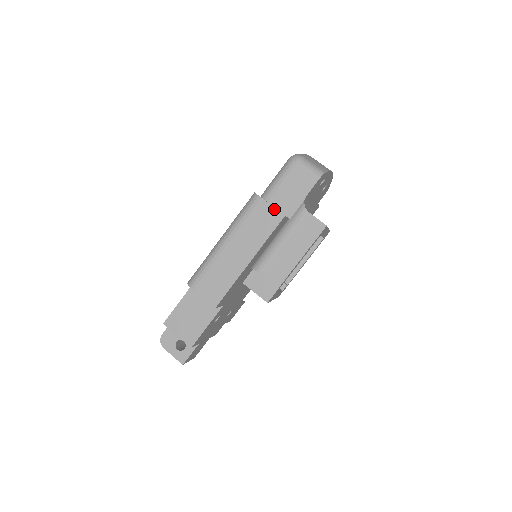
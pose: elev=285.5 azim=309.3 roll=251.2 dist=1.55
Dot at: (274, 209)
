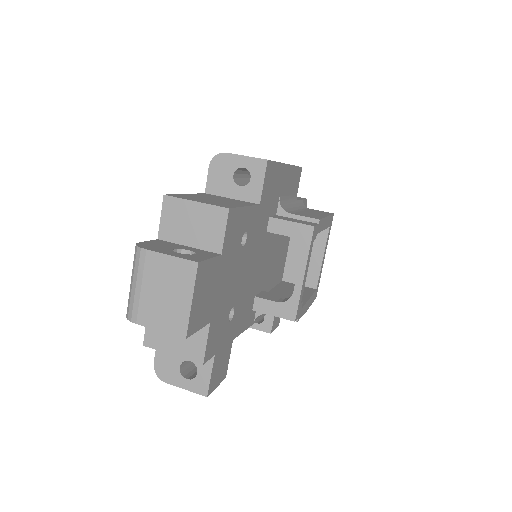
Dot at: occluded
